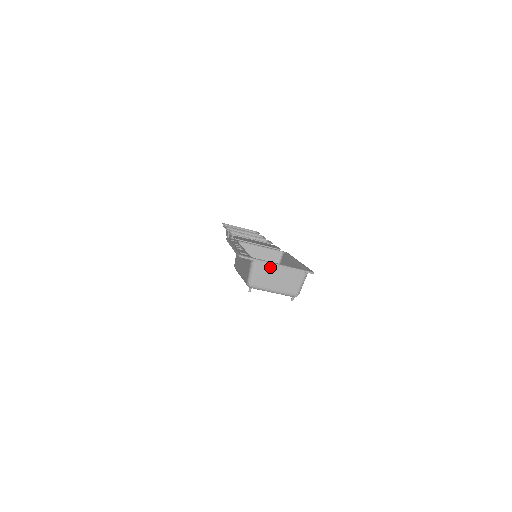
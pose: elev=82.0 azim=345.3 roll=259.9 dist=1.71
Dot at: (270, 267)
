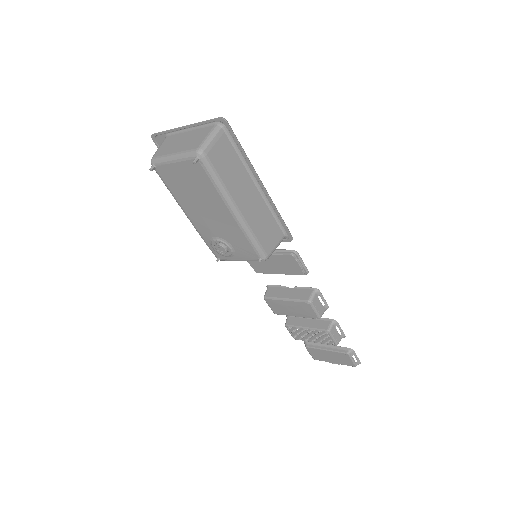
Dot at: (179, 135)
